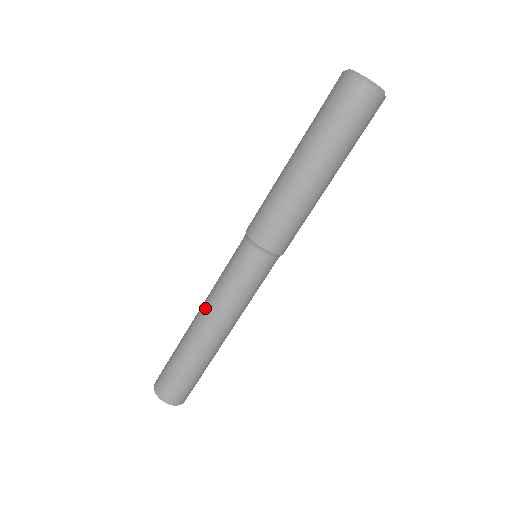
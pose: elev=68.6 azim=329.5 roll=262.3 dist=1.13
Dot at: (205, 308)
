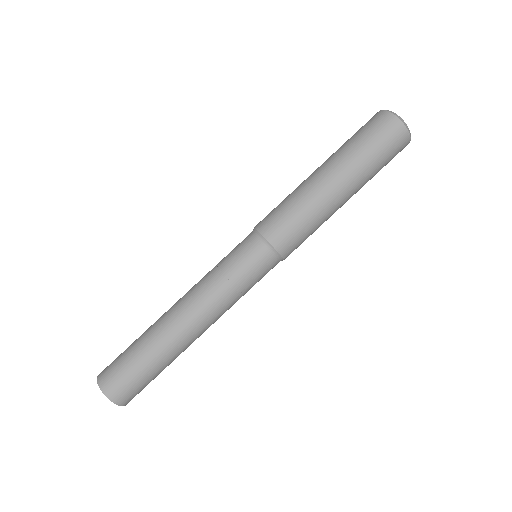
Dot at: (191, 299)
